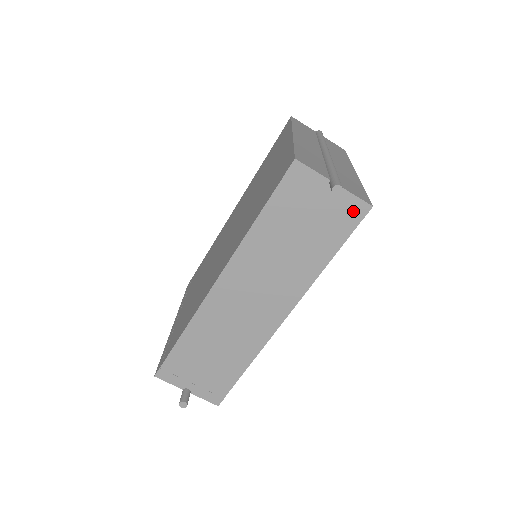
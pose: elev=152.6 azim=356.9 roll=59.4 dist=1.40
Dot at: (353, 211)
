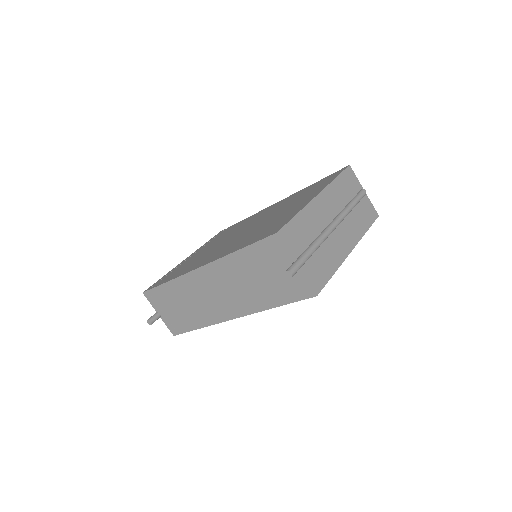
Dot at: (302, 290)
